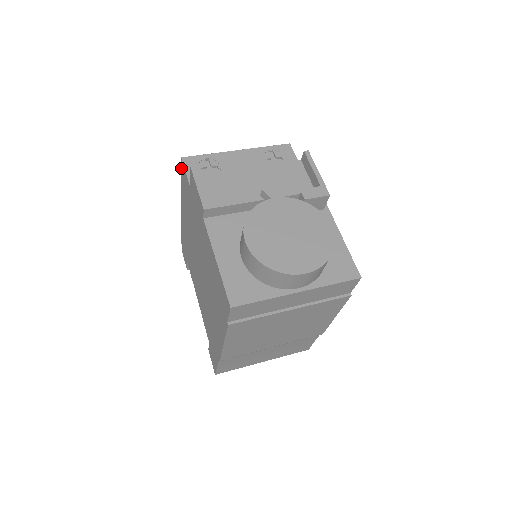
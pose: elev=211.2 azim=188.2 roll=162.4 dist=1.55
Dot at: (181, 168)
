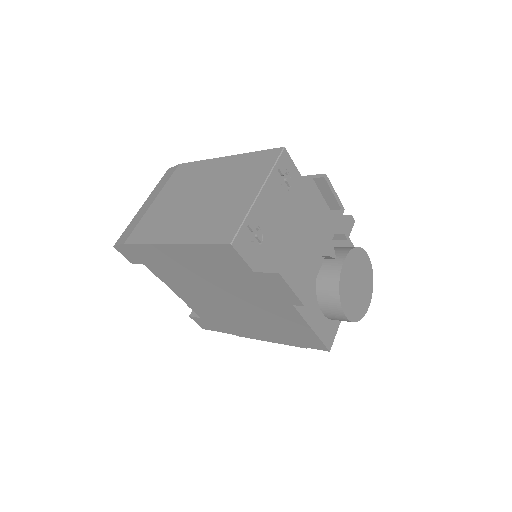
Dot at: (219, 246)
